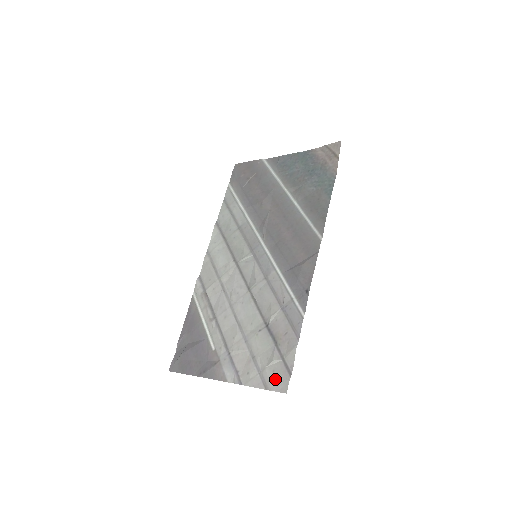
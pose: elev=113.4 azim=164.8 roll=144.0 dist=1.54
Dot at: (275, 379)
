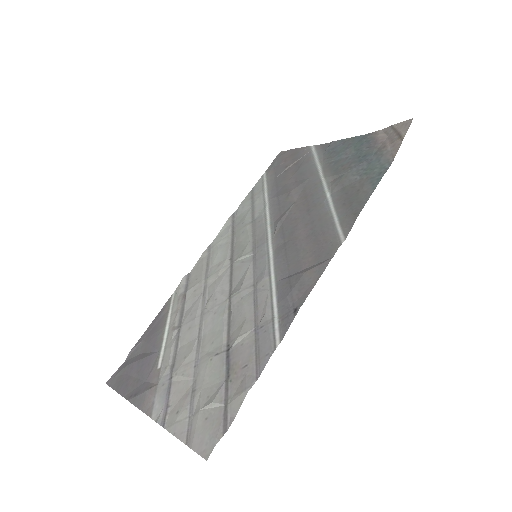
Dot at: (203, 432)
